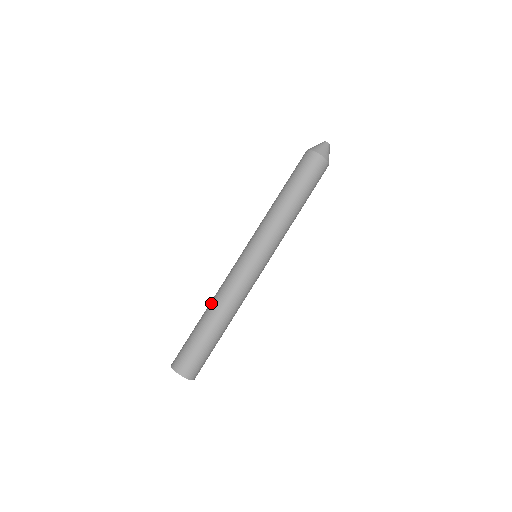
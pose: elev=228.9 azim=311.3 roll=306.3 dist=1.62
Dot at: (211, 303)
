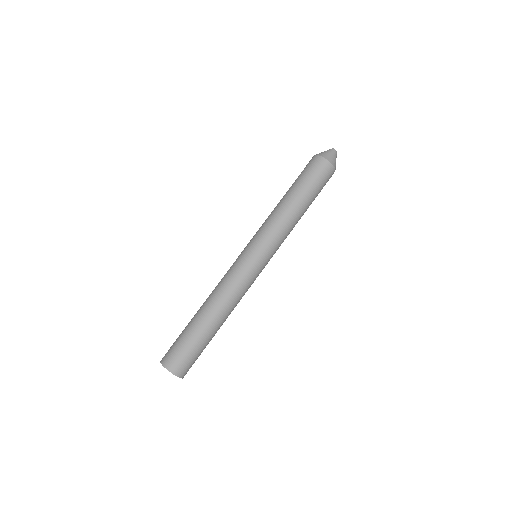
Dot at: (206, 299)
